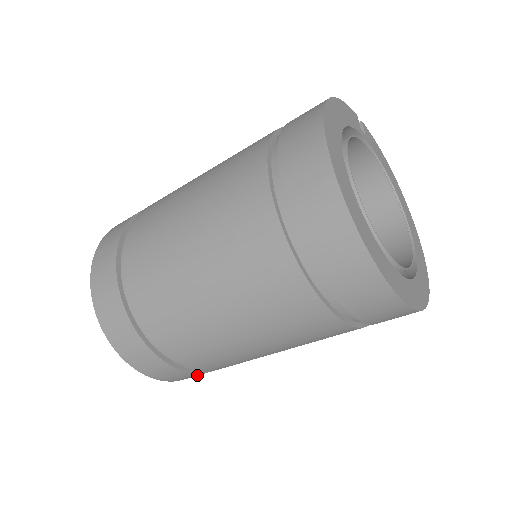
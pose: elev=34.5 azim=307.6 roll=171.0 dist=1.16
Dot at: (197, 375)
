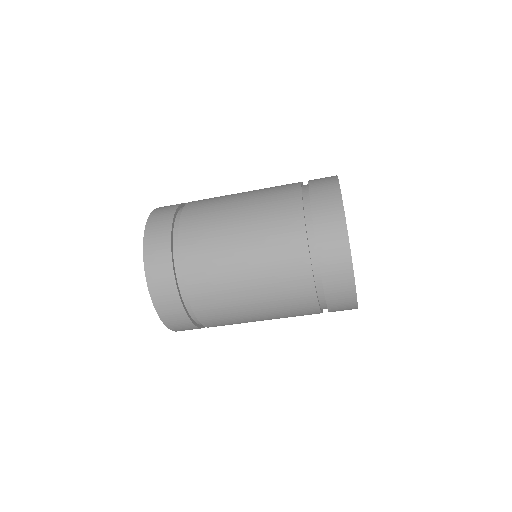
Dot at: (169, 294)
